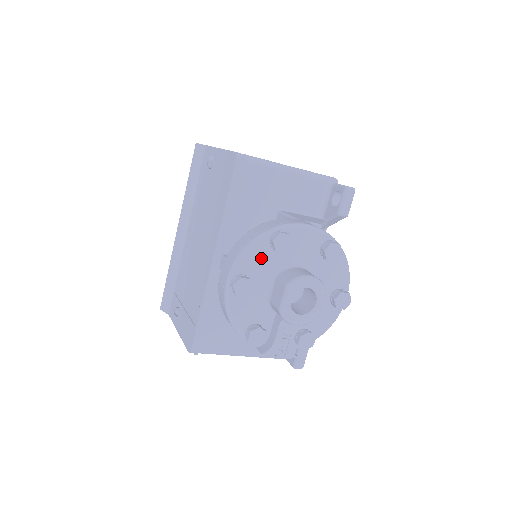
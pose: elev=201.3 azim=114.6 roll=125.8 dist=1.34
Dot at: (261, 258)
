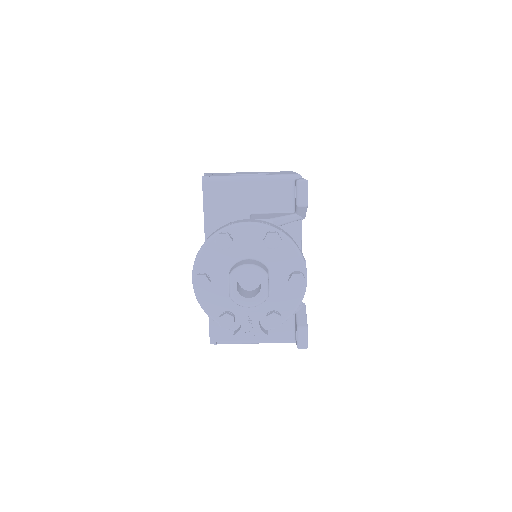
Dot at: (214, 257)
